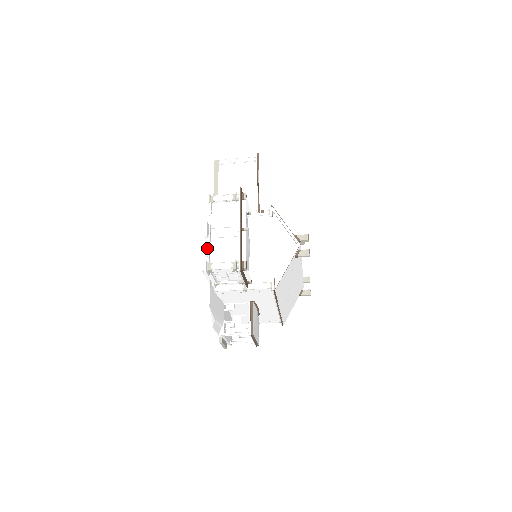
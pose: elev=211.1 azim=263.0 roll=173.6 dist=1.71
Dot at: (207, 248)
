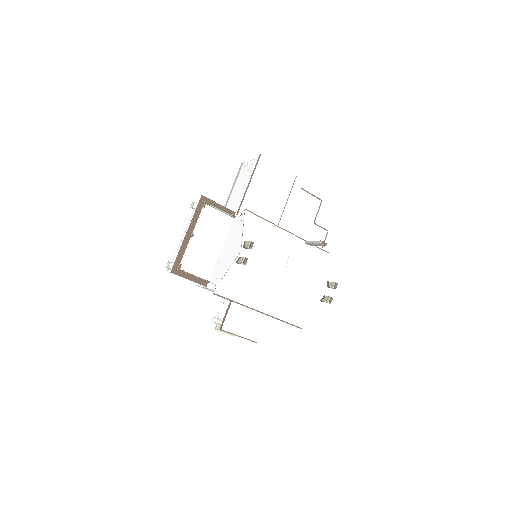
Dot at: (174, 249)
